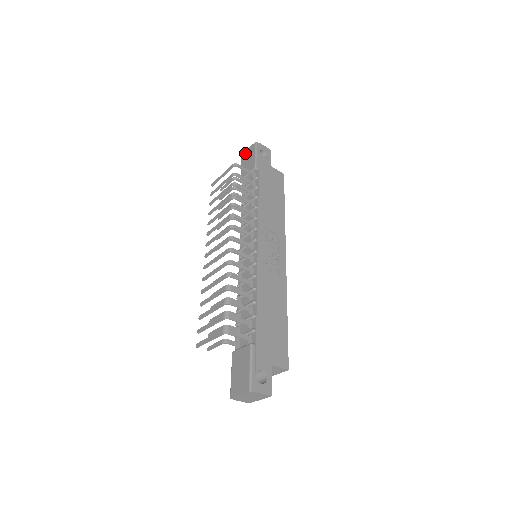
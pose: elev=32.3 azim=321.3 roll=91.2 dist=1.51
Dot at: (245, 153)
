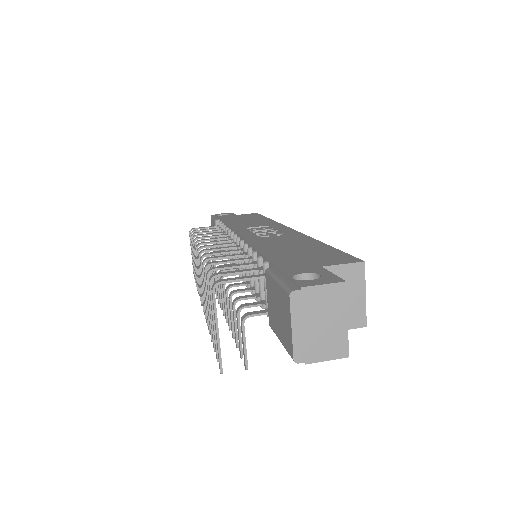
Dot at: occluded
